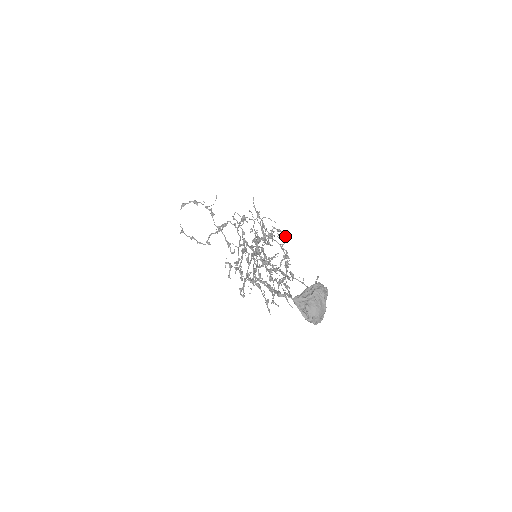
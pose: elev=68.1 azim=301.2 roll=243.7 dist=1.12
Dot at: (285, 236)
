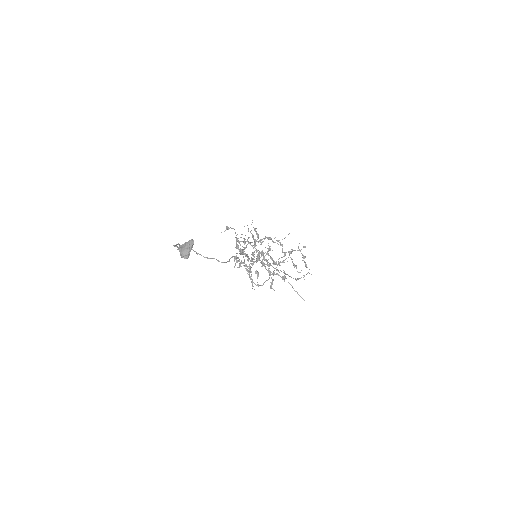
Dot at: occluded
